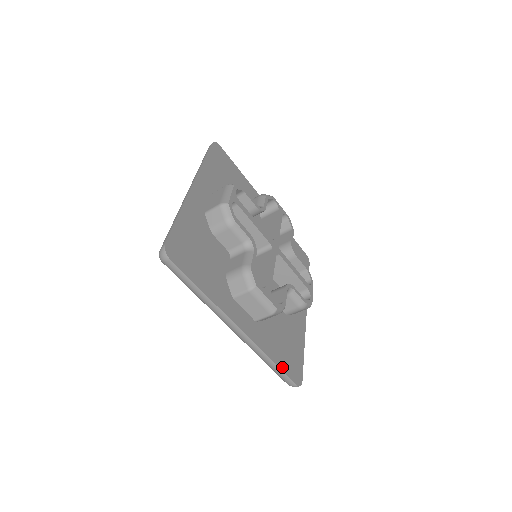
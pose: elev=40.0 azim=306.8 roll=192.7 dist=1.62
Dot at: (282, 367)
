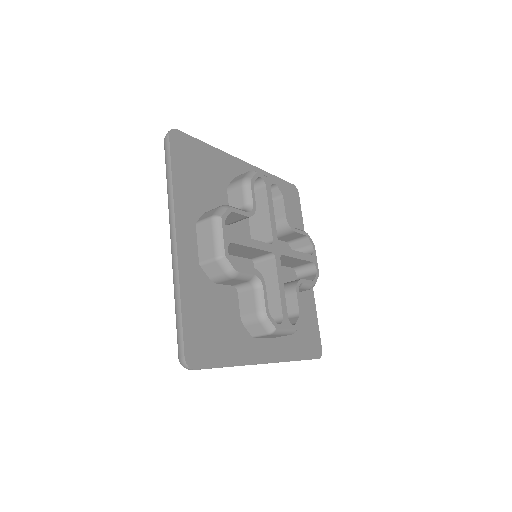
Dot at: (306, 356)
